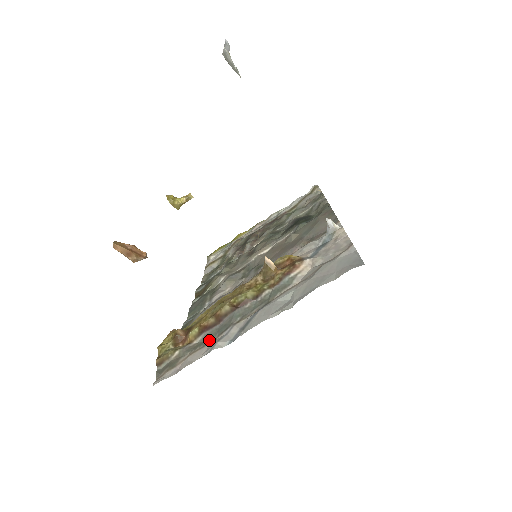
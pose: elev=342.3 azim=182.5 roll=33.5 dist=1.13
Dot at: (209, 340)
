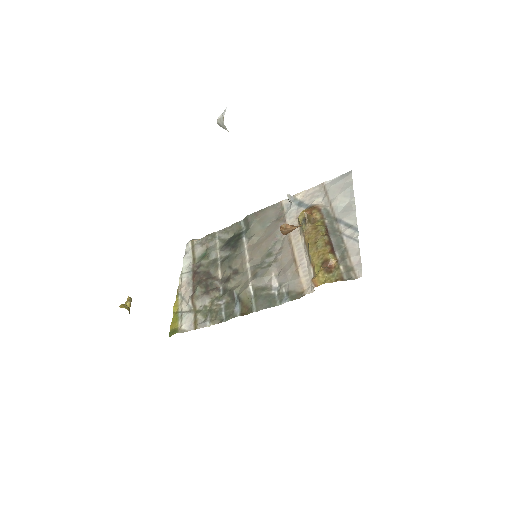
Dot at: (343, 248)
